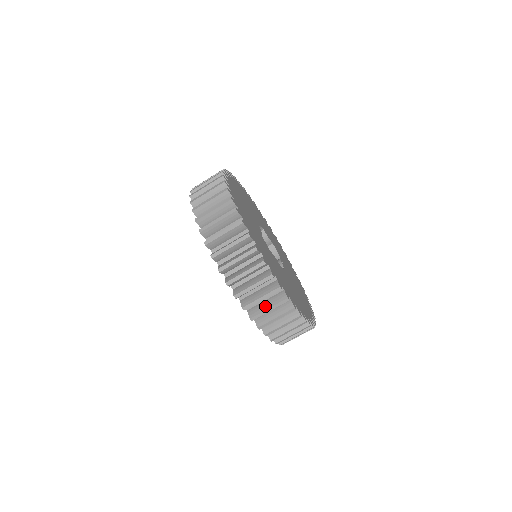
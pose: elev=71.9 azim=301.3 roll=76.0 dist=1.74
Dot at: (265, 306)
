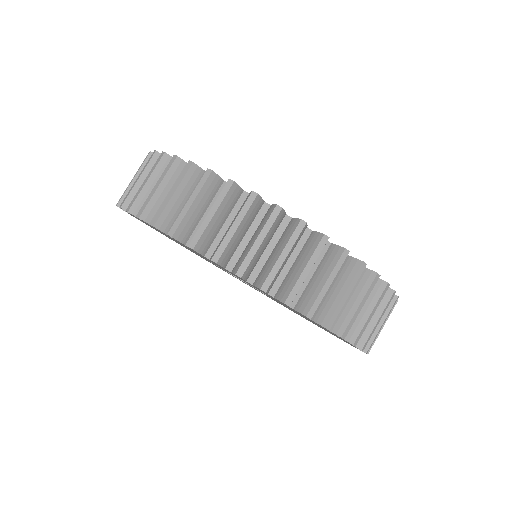
Dot at: (169, 198)
